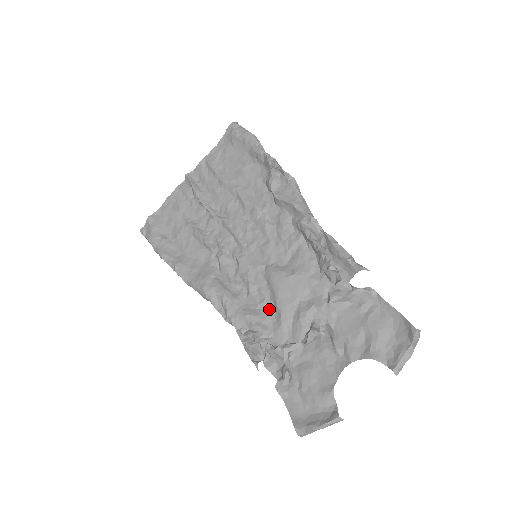
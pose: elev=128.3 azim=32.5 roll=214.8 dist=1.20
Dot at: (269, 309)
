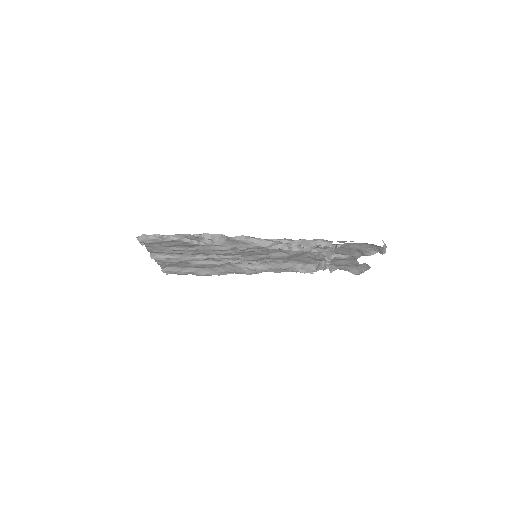
Dot at: (292, 260)
